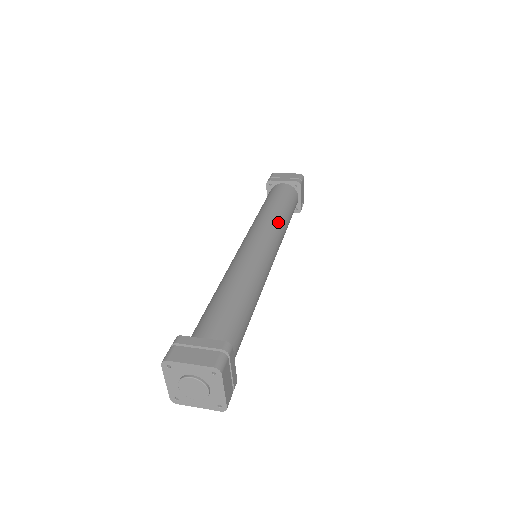
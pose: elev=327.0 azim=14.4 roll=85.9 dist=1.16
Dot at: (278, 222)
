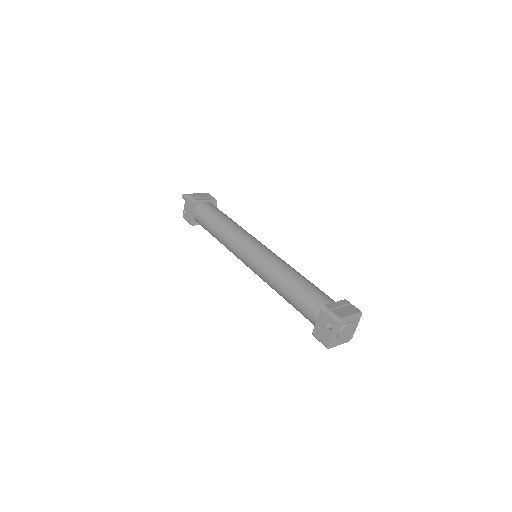
Dot at: occluded
